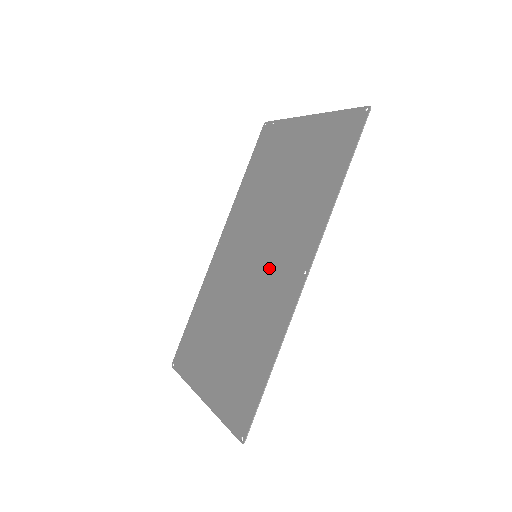
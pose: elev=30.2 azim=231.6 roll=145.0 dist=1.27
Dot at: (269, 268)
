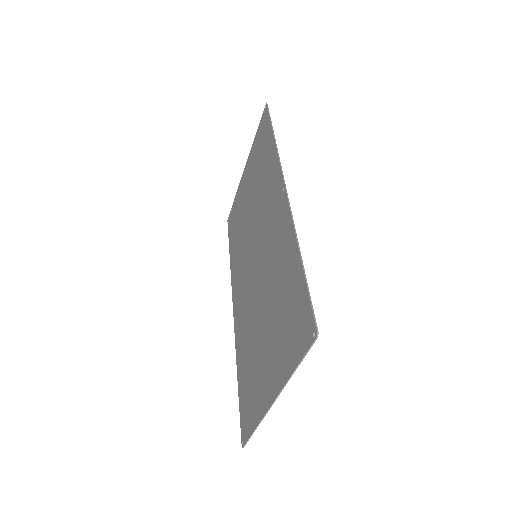
Dot at: (265, 238)
